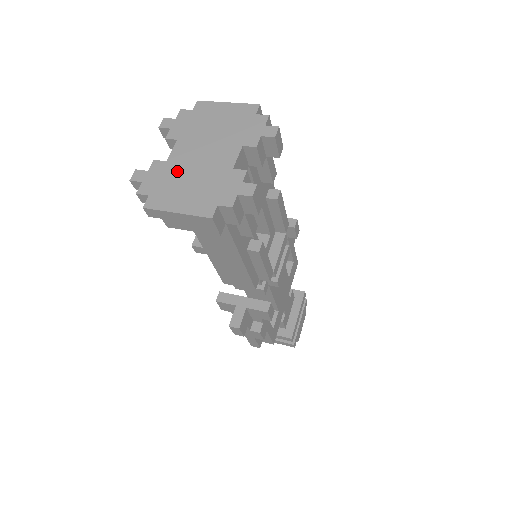
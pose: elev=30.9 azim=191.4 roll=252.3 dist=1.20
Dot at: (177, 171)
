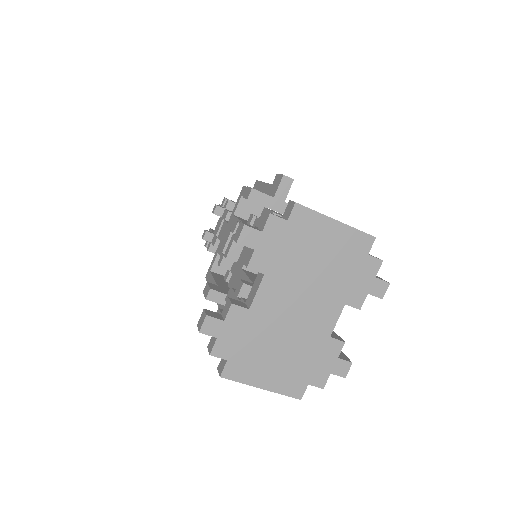
Dot at: (264, 329)
